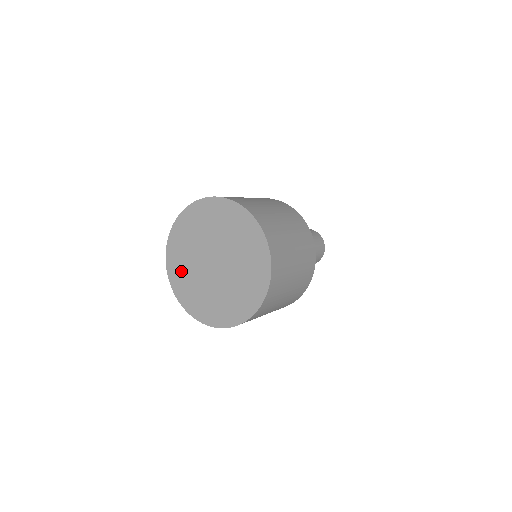
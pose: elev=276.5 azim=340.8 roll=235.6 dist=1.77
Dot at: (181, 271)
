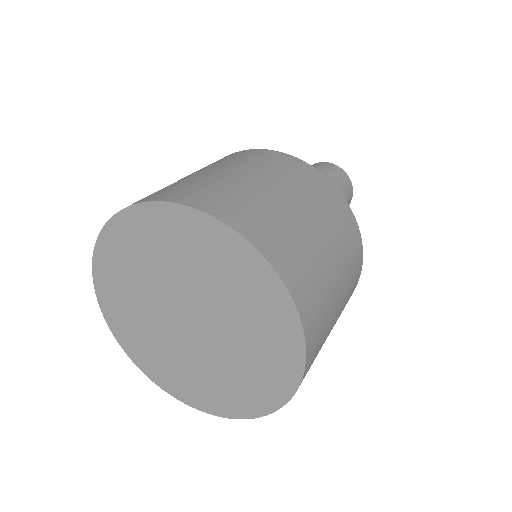
Dot at: (173, 373)
